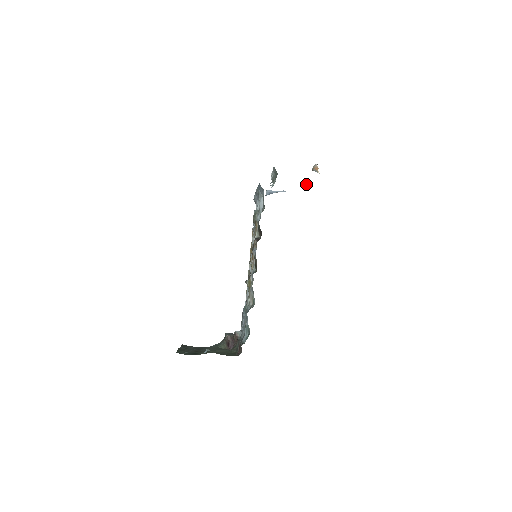
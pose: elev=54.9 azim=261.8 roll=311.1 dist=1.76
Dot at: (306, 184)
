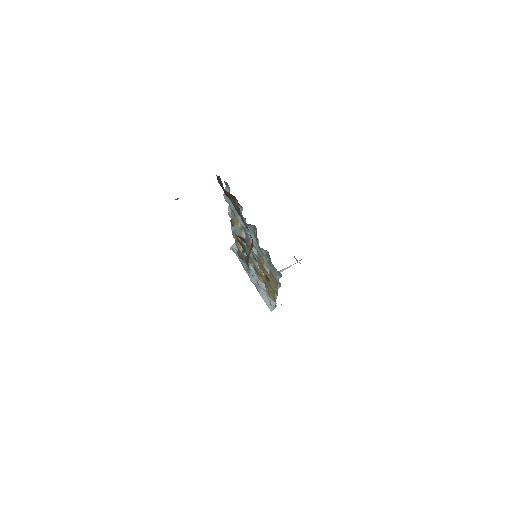
Dot at: occluded
